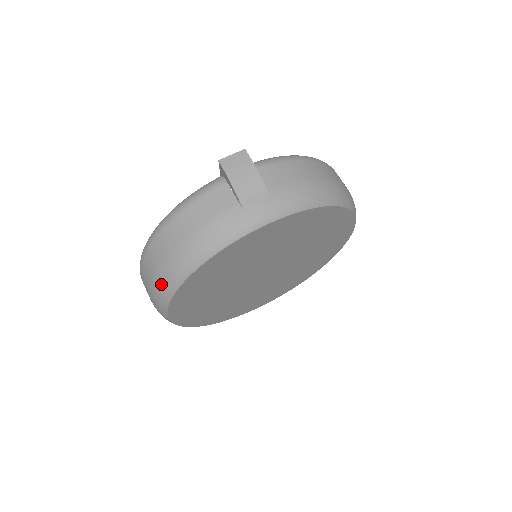
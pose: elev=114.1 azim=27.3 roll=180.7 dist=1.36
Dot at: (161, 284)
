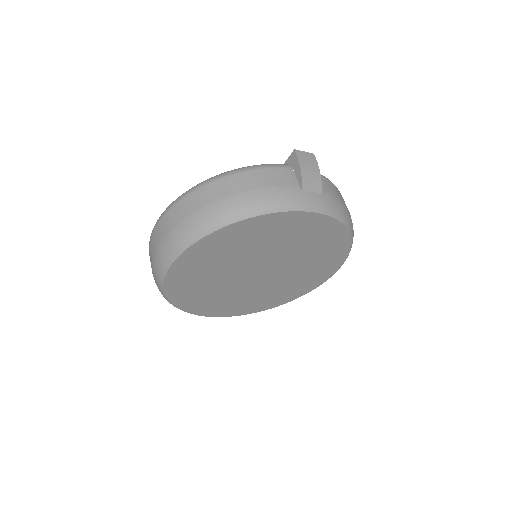
Dot at: (198, 222)
